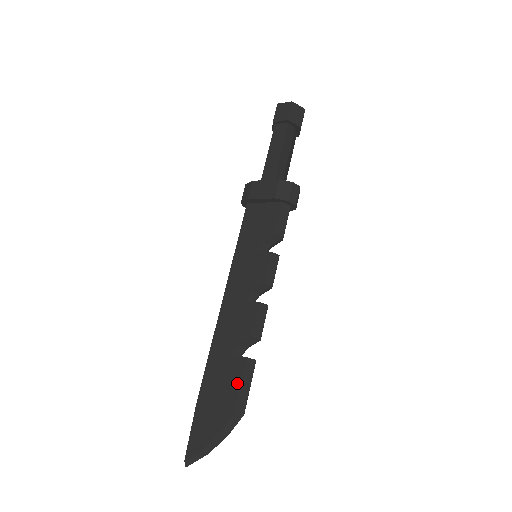
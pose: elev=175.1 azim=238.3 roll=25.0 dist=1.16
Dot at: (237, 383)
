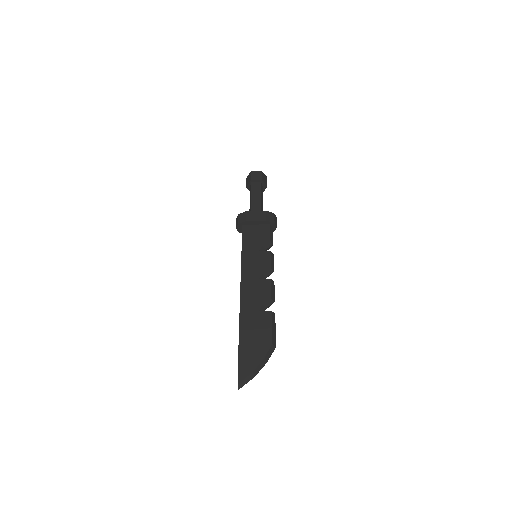
Dot at: (269, 326)
